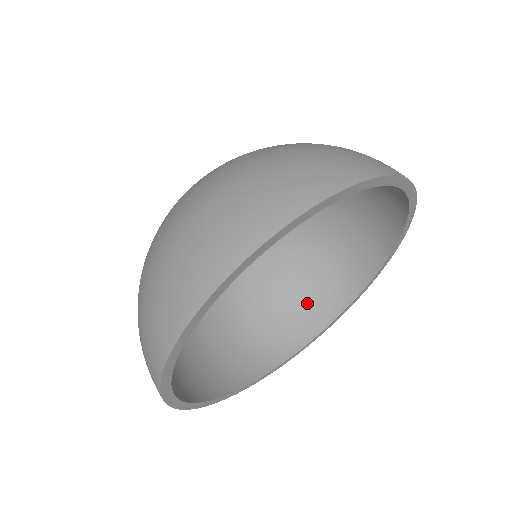
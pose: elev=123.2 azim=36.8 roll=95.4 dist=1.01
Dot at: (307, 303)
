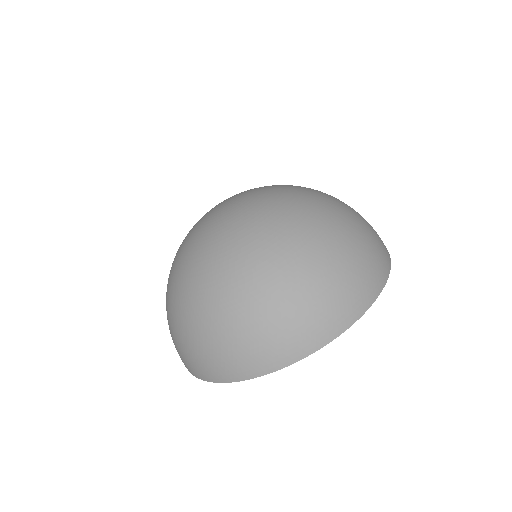
Dot at: occluded
